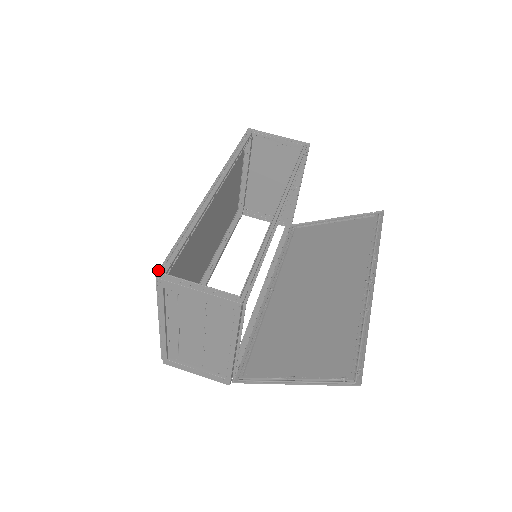
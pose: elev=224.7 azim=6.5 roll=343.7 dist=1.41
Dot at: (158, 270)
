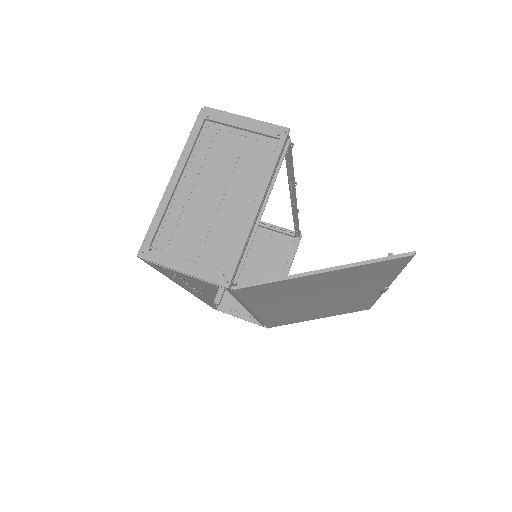
Dot at: occluded
